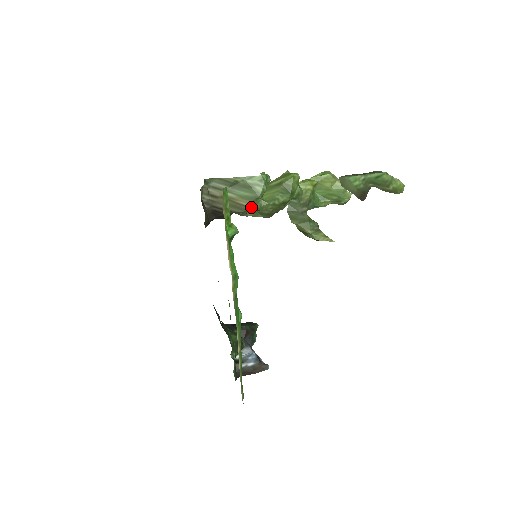
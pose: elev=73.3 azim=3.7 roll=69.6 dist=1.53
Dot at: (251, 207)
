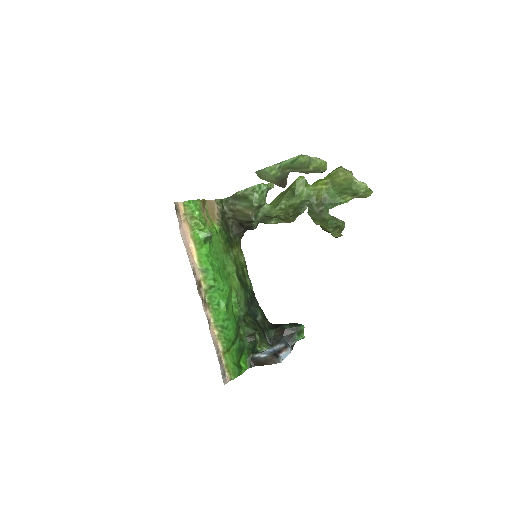
Dot at: (261, 215)
